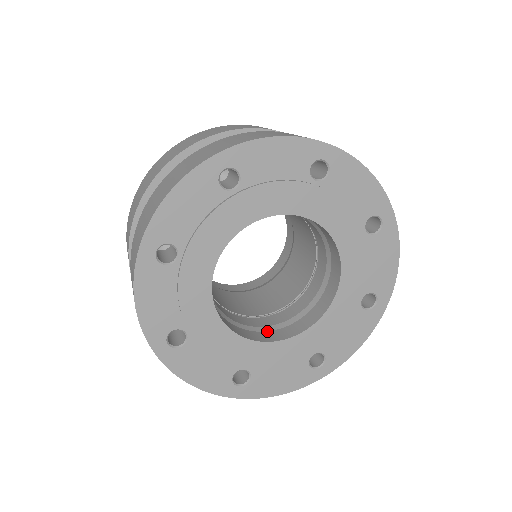
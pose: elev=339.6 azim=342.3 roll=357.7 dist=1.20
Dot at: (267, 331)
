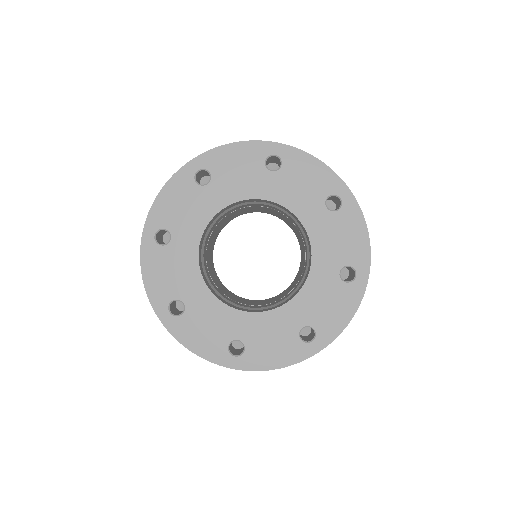
Dot at: (260, 309)
